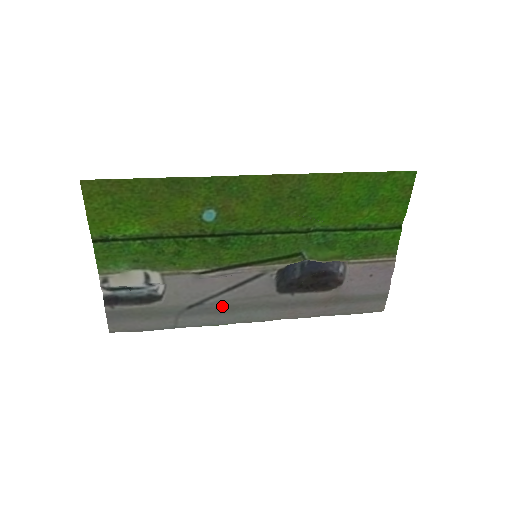
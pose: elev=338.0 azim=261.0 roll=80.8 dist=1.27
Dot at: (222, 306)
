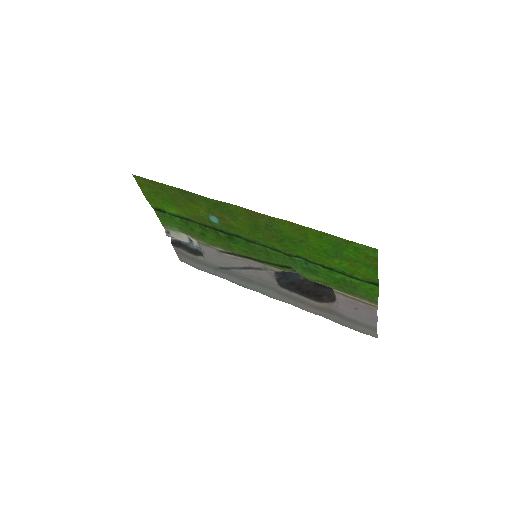
Dot at: (243, 276)
